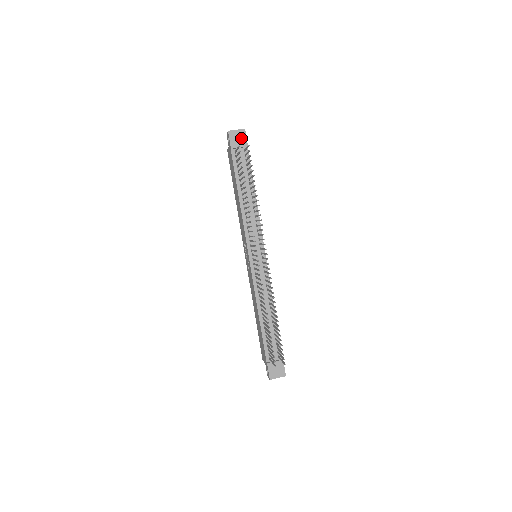
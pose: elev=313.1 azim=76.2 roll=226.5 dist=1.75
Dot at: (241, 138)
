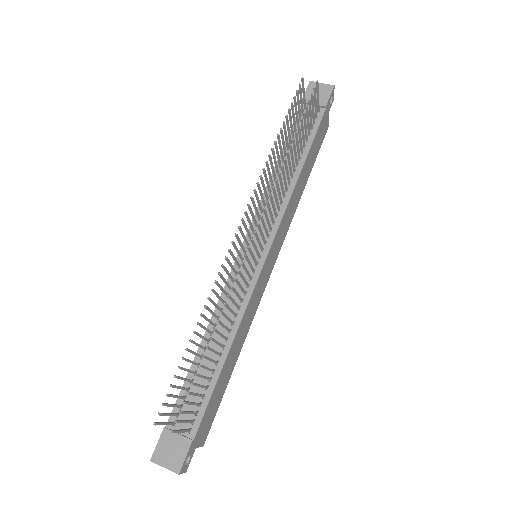
Dot at: (322, 94)
